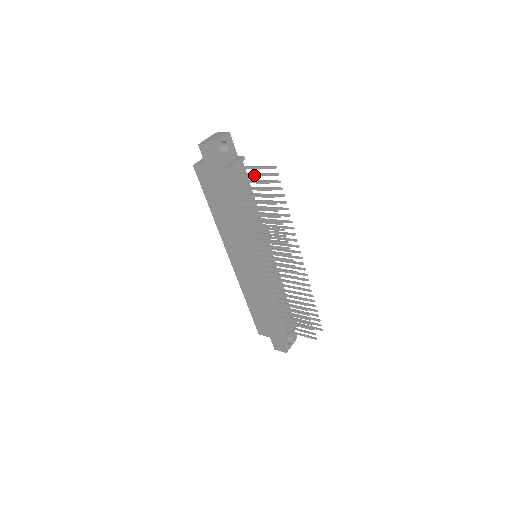
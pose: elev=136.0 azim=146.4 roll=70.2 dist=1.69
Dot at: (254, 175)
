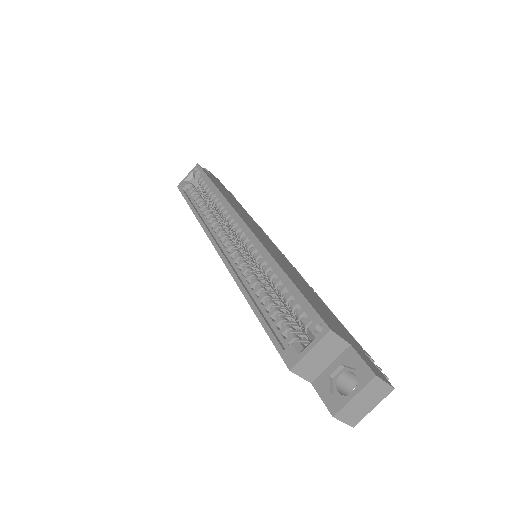
Dot at: occluded
